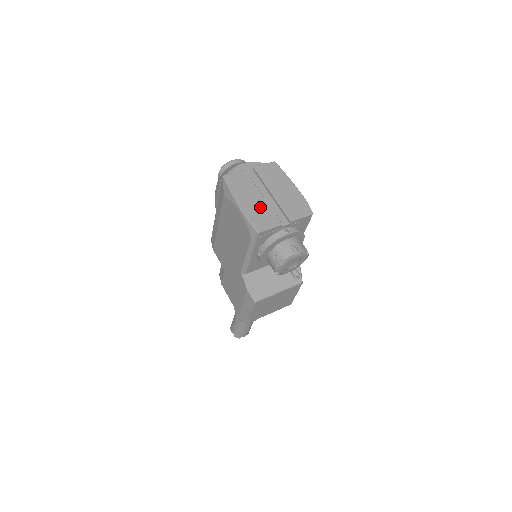
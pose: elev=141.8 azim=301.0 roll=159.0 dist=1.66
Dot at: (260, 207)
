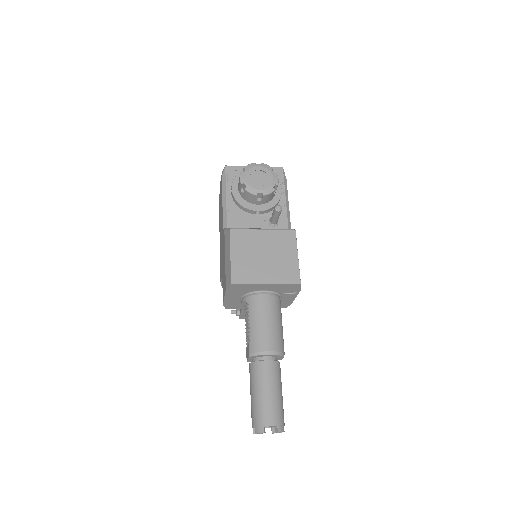
Dot at: occluded
